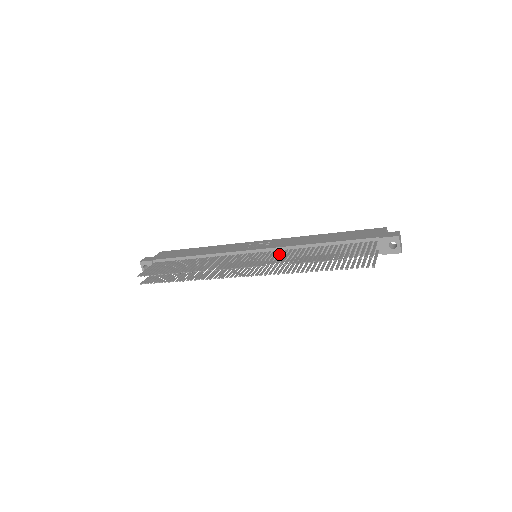
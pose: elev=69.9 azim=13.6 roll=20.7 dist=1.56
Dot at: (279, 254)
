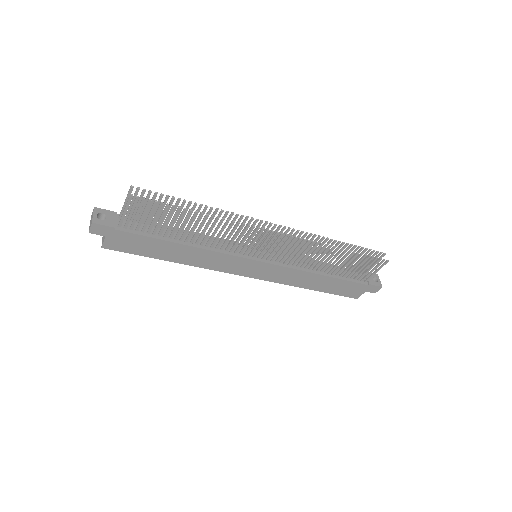
Dot at: occluded
